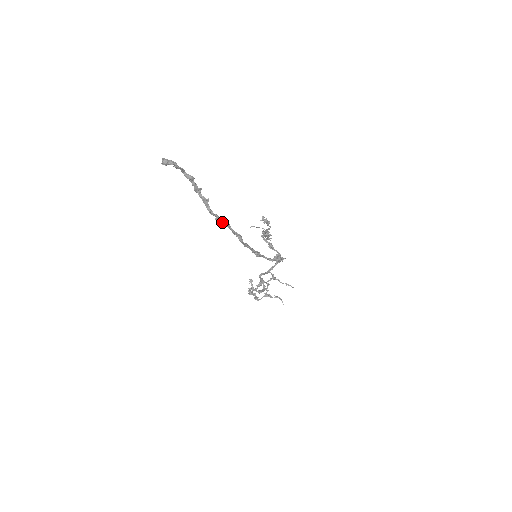
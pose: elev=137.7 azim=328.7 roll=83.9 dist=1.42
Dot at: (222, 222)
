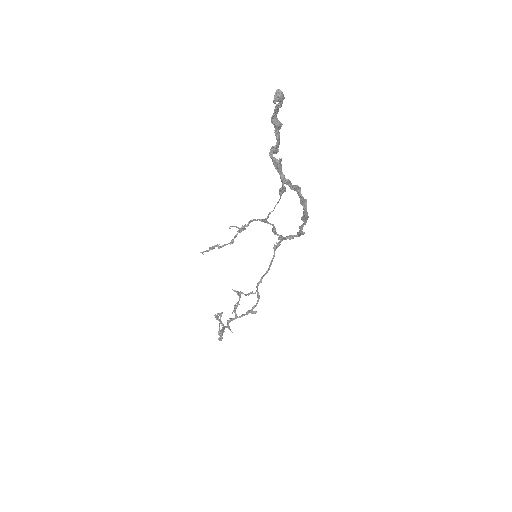
Dot at: (294, 188)
